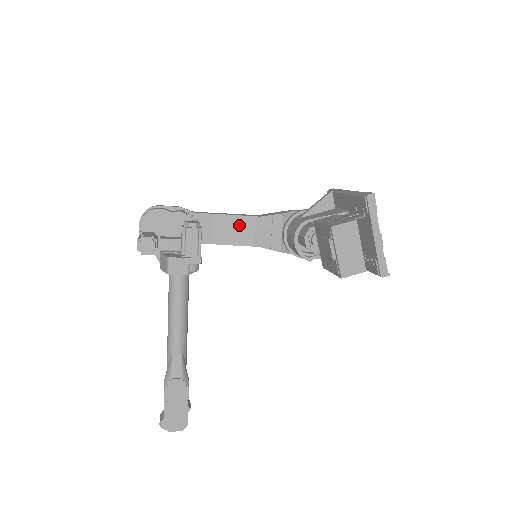
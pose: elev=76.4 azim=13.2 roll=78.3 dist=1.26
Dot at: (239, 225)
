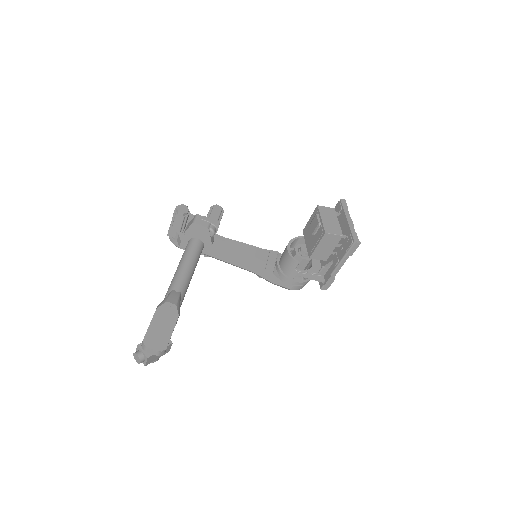
Dot at: (244, 248)
